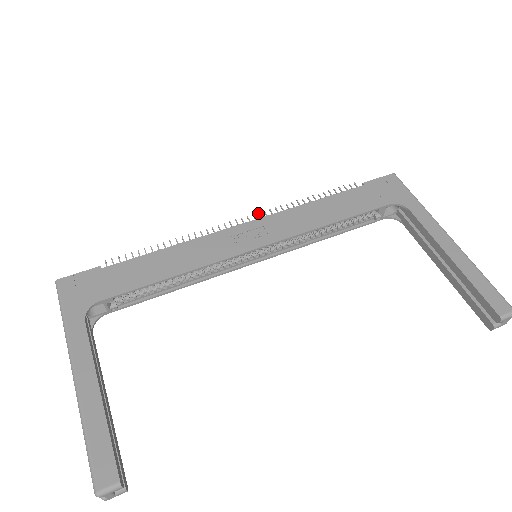
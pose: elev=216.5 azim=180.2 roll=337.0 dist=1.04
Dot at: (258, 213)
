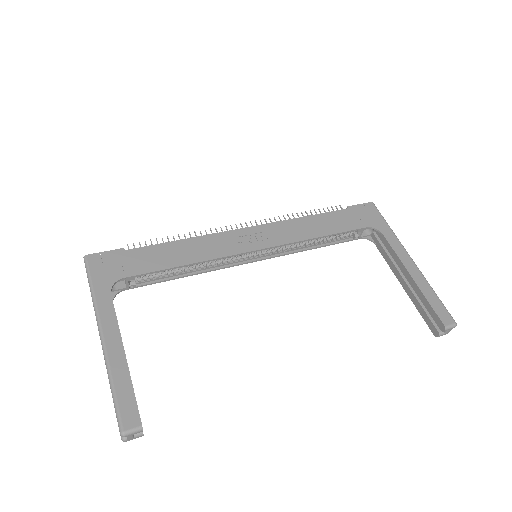
Dot at: (260, 220)
